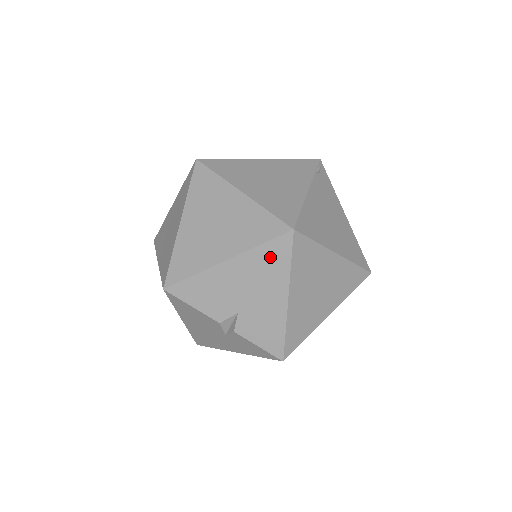
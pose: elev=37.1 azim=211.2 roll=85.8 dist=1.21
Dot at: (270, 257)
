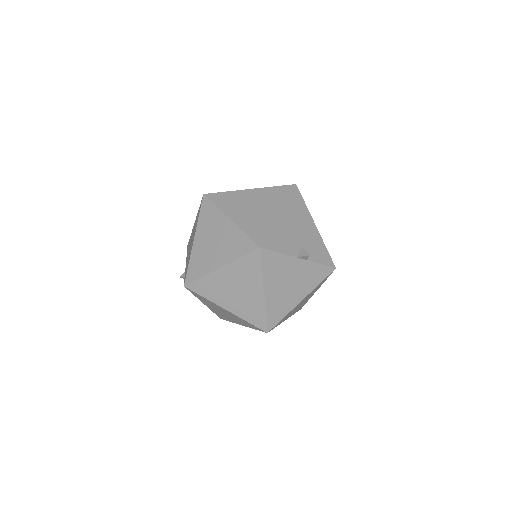
Dot at: (296, 203)
